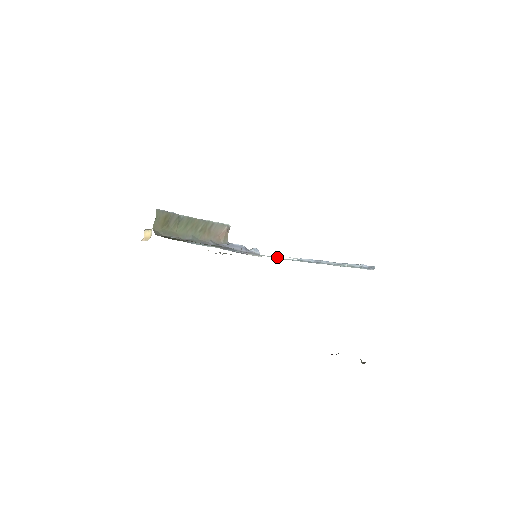
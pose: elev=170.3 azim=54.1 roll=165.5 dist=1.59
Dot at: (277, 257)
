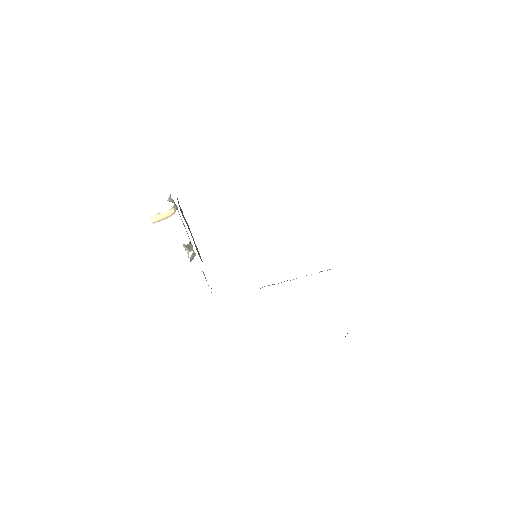
Dot at: occluded
